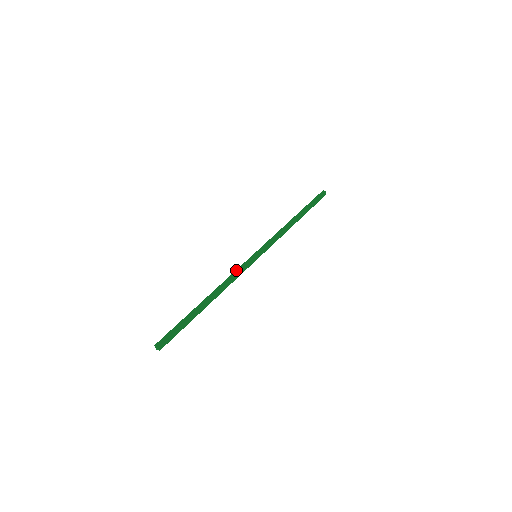
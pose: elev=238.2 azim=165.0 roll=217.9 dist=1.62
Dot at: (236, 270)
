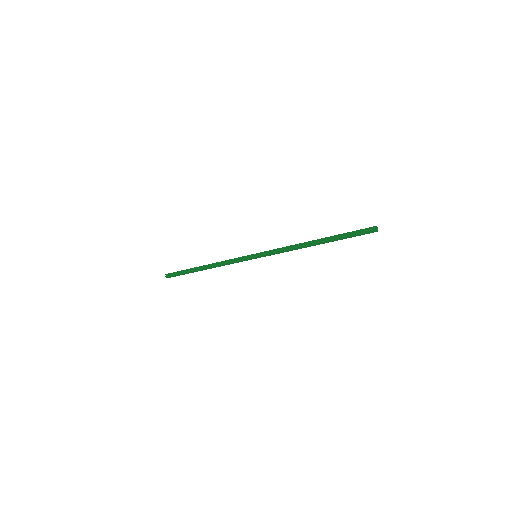
Dot at: (233, 259)
